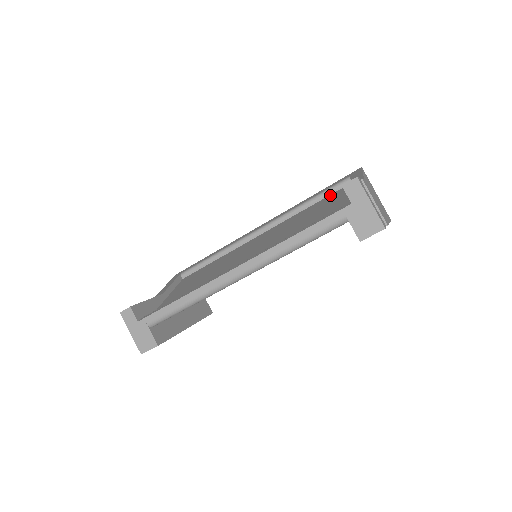
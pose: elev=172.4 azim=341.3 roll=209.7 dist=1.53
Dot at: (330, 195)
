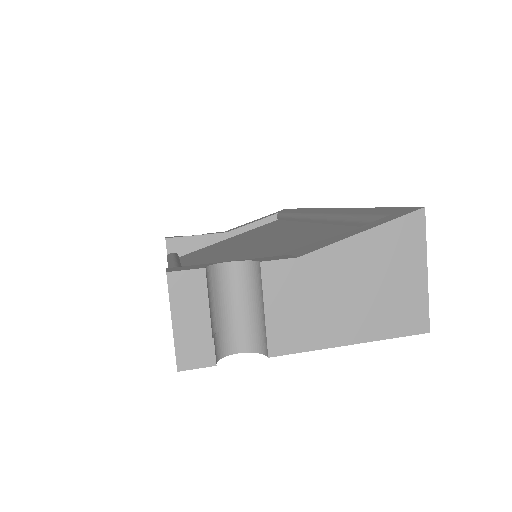
Dot at: occluded
